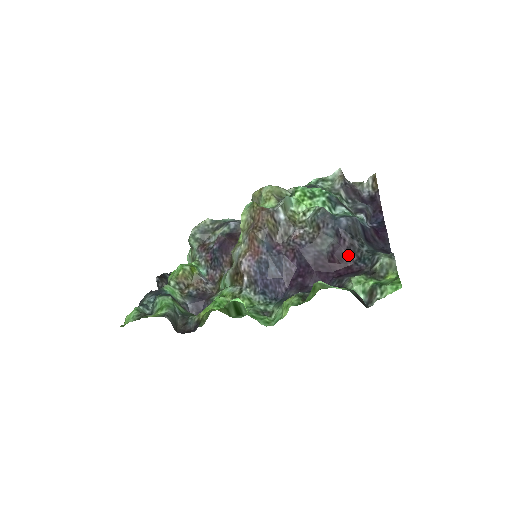
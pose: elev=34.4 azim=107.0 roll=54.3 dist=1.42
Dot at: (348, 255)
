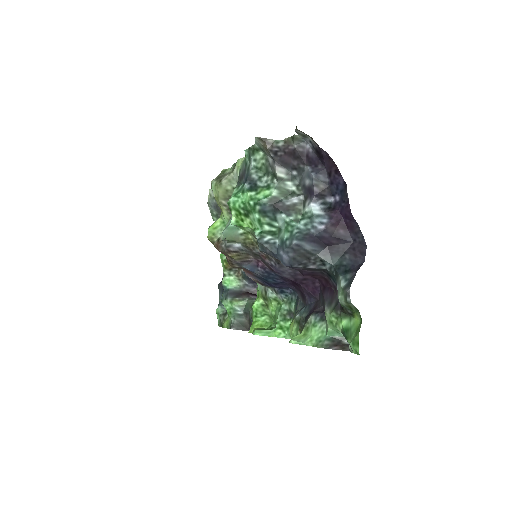
Dot at: (317, 271)
